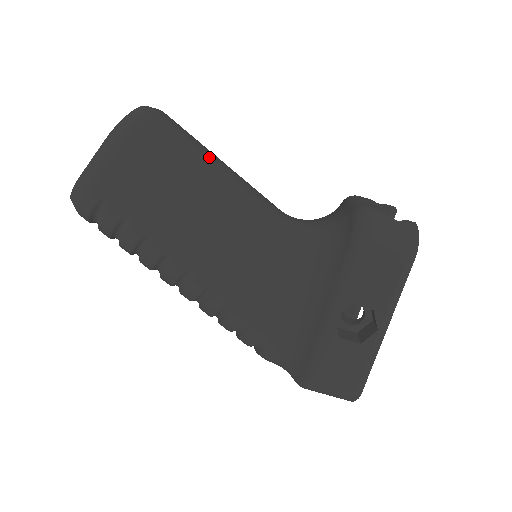
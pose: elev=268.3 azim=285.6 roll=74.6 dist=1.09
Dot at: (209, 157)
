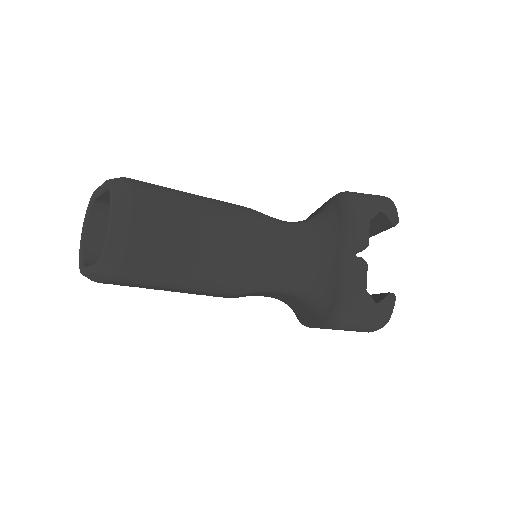
Dot at: (195, 251)
